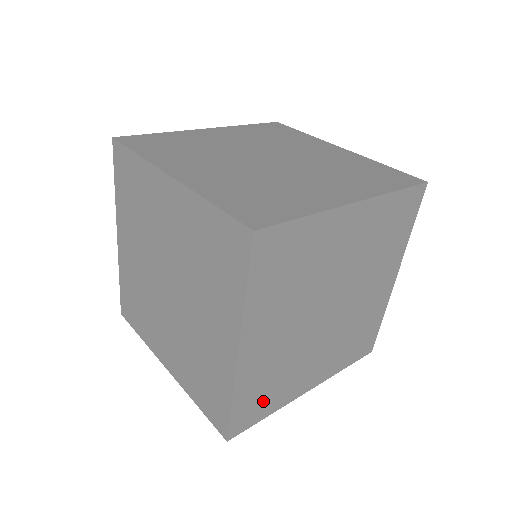
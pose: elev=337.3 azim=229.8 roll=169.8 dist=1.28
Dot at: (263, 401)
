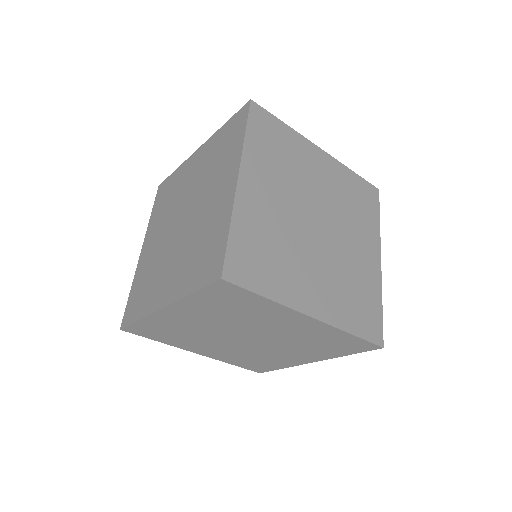
Dot at: occluded
